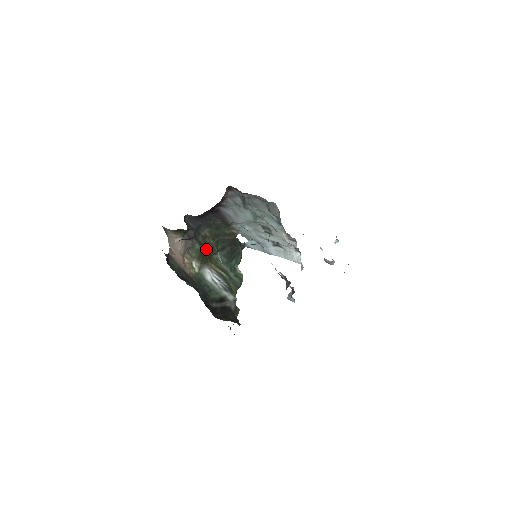
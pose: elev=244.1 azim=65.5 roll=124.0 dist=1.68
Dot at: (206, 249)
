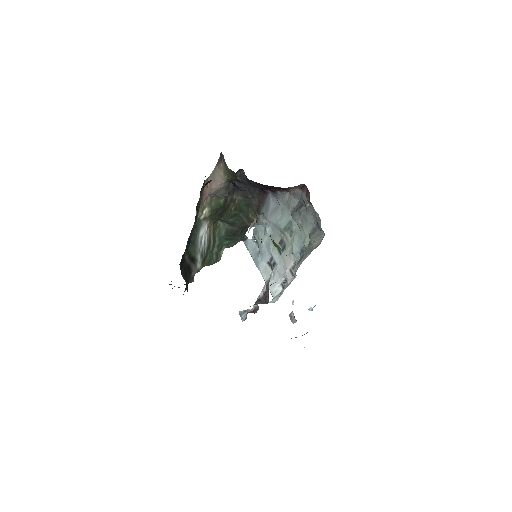
Dot at: (224, 210)
